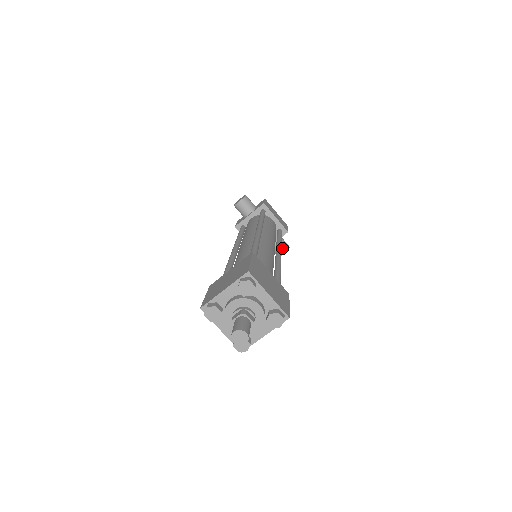
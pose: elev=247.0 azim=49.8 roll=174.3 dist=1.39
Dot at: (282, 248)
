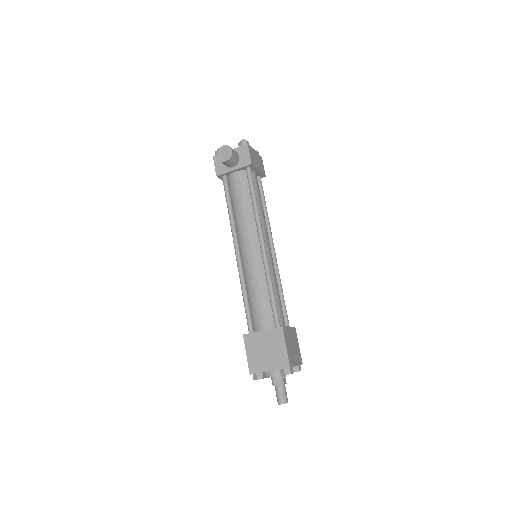
Dot at: occluded
